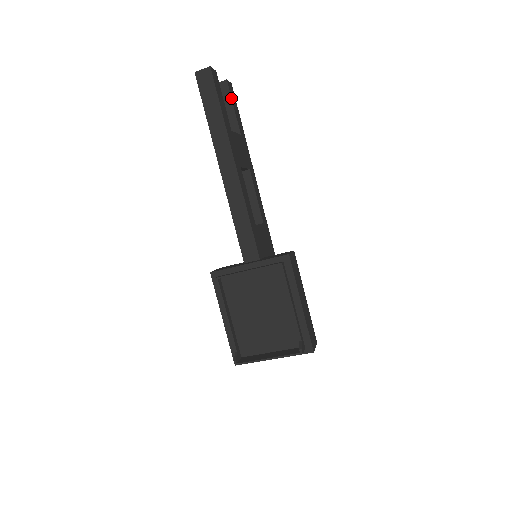
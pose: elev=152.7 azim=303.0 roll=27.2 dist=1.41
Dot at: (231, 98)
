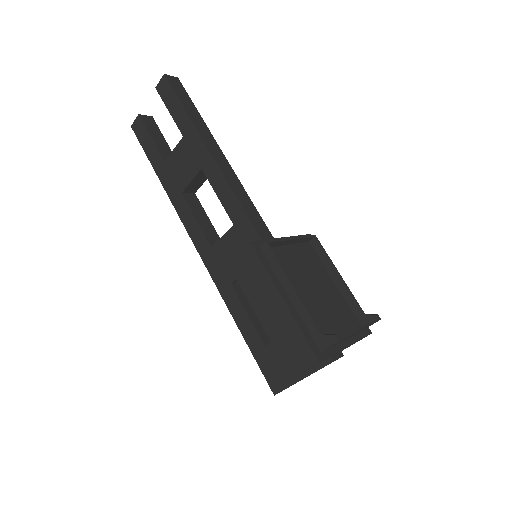
Dot at: (160, 131)
